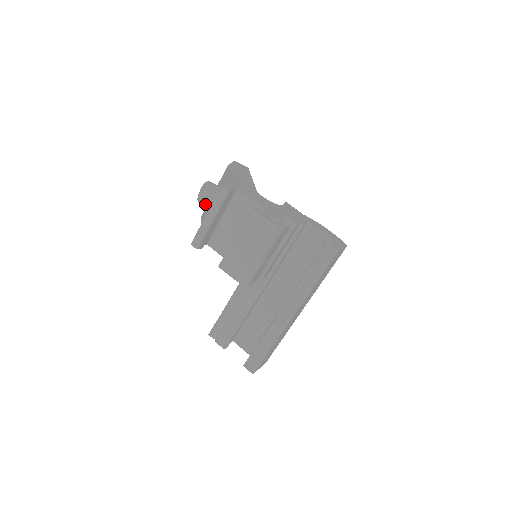
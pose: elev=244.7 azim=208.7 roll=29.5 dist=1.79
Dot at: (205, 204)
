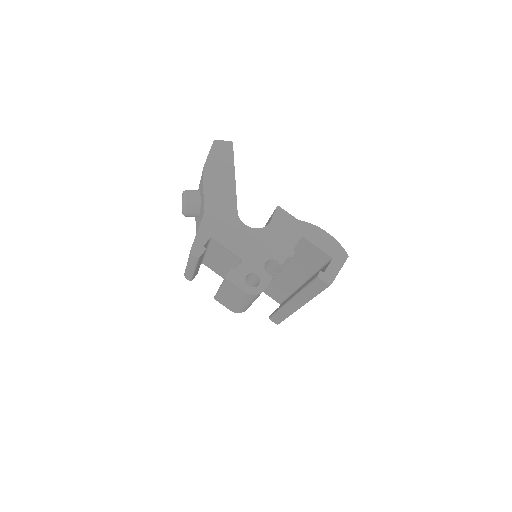
Dot at: occluded
